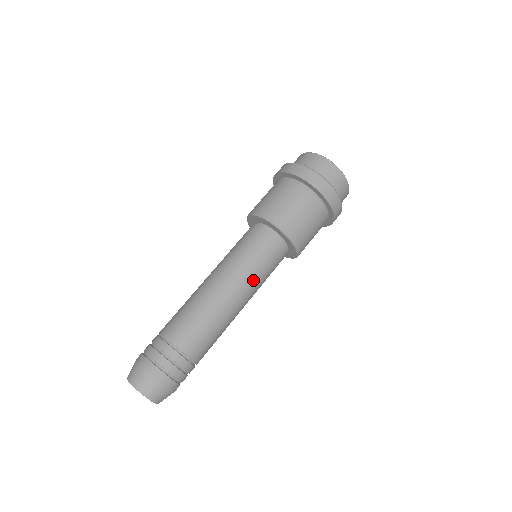
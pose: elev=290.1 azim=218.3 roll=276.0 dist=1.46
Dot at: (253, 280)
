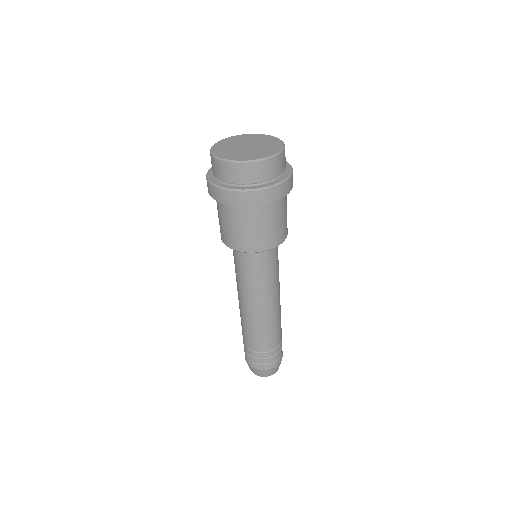
Dot at: (276, 281)
